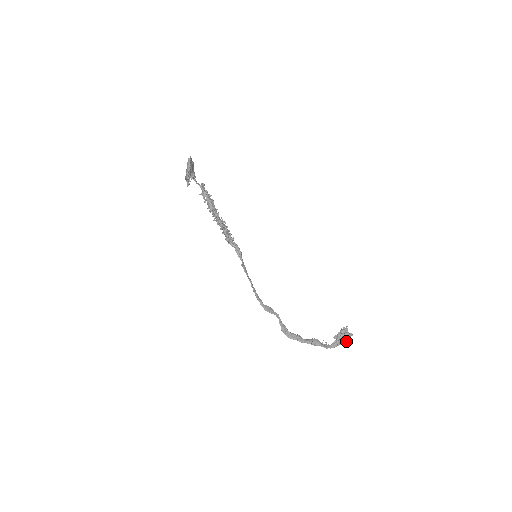
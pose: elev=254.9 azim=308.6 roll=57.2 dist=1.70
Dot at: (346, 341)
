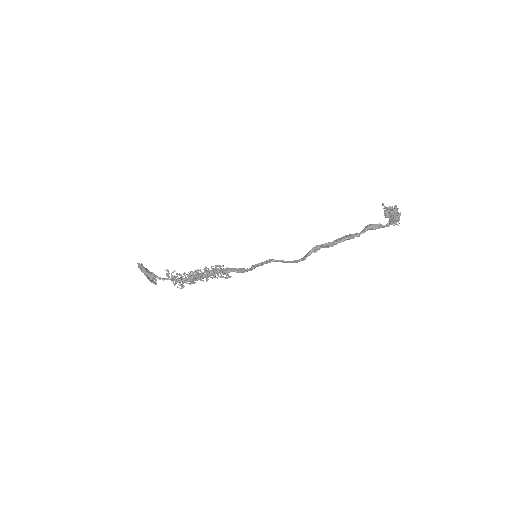
Dot at: (399, 213)
